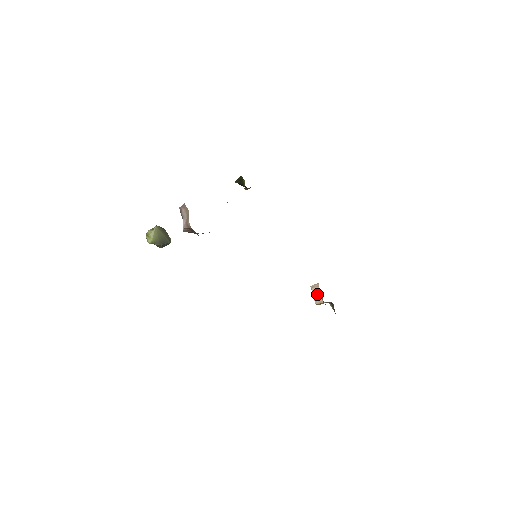
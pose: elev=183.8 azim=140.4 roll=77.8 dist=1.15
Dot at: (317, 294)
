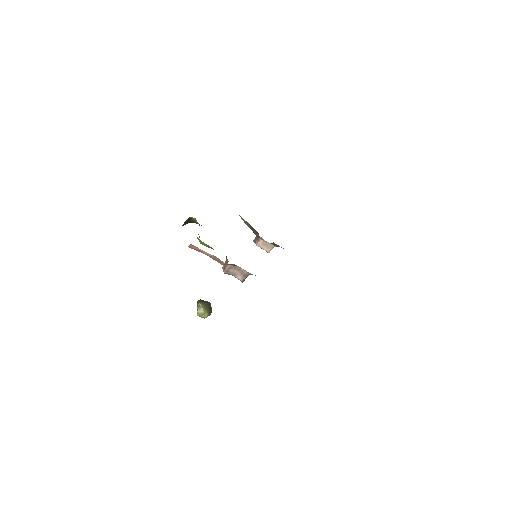
Dot at: (266, 246)
